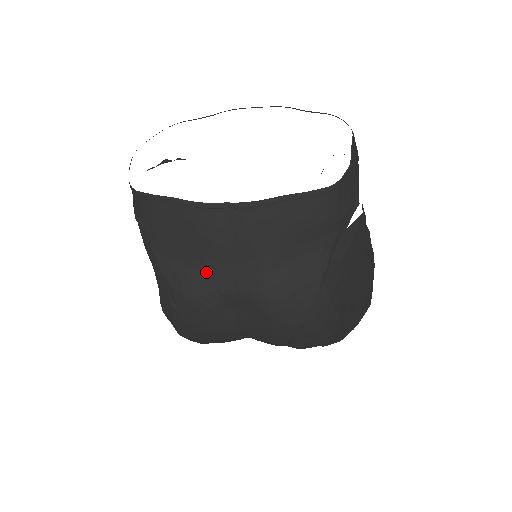
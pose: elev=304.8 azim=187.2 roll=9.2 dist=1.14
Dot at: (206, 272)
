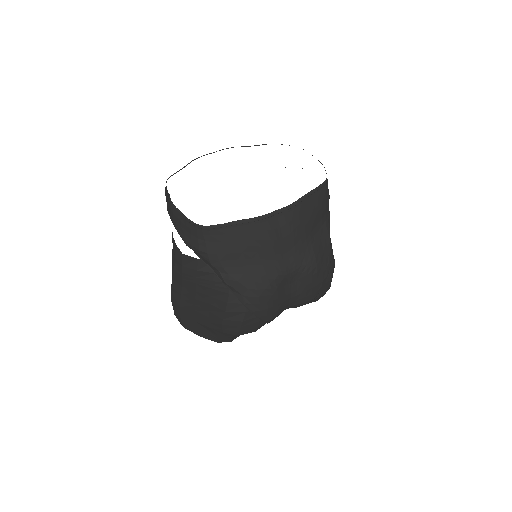
Dot at: (270, 265)
